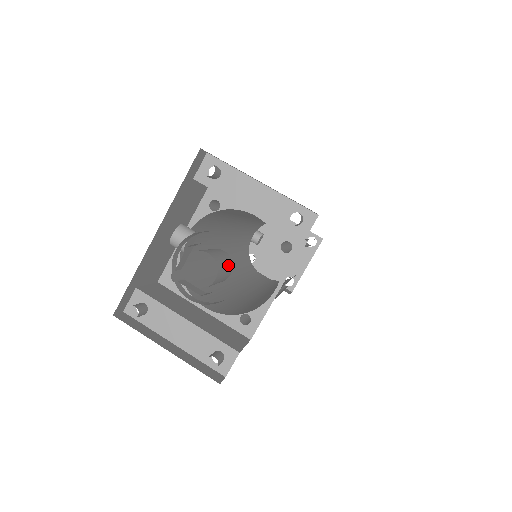
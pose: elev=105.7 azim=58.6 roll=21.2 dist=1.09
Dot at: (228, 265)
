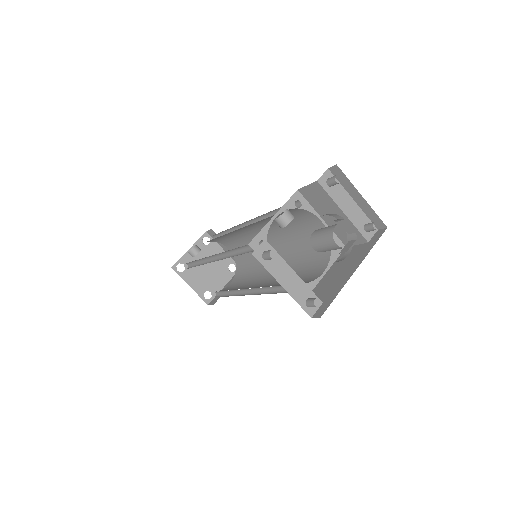
Dot at: occluded
